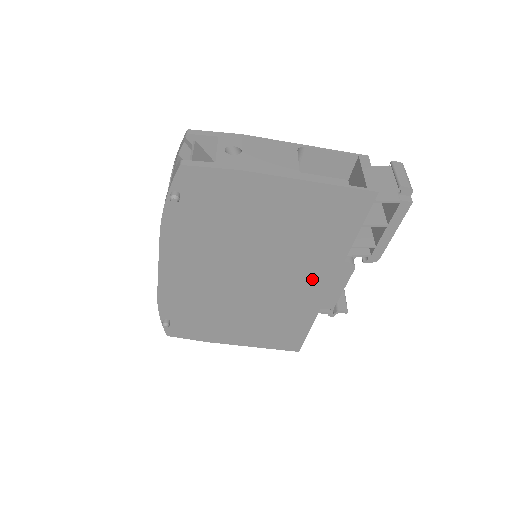
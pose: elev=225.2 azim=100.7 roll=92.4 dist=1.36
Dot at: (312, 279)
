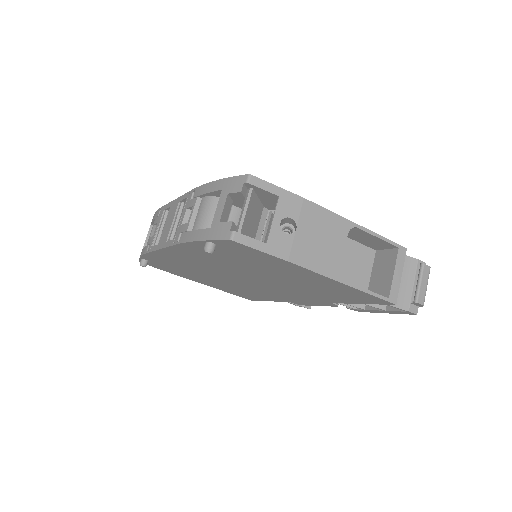
Dot at: (297, 296)
